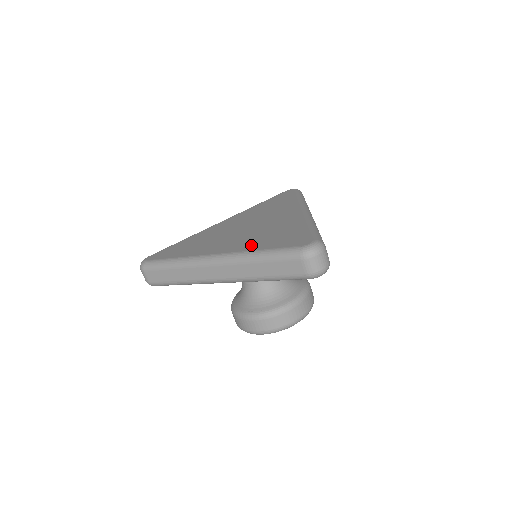
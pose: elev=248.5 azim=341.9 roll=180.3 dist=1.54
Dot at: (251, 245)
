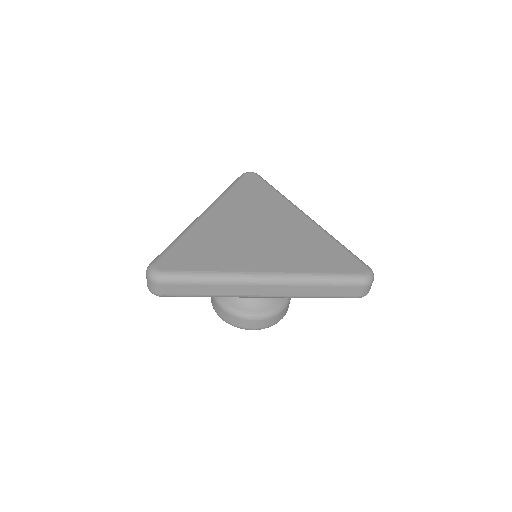
Dot at: (301, 264)
